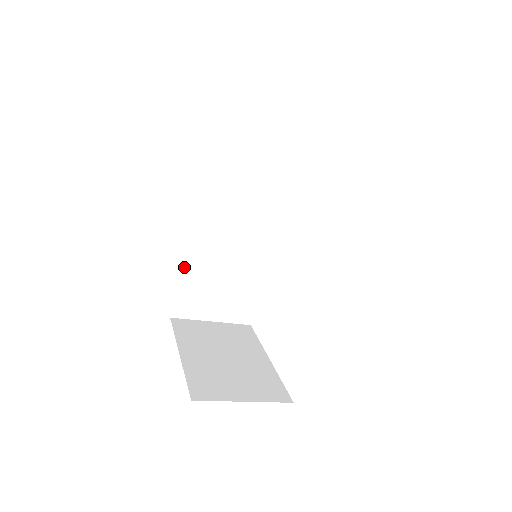
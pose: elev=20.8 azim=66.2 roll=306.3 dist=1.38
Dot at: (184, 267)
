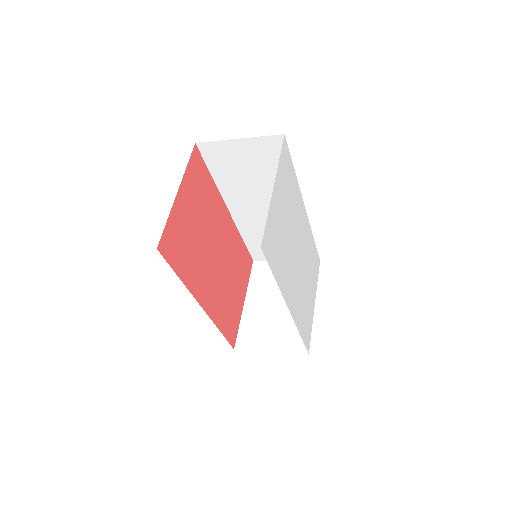
Dot at: (242, 235)
